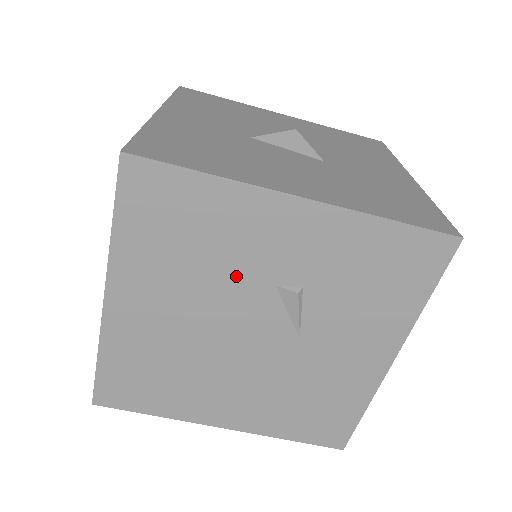
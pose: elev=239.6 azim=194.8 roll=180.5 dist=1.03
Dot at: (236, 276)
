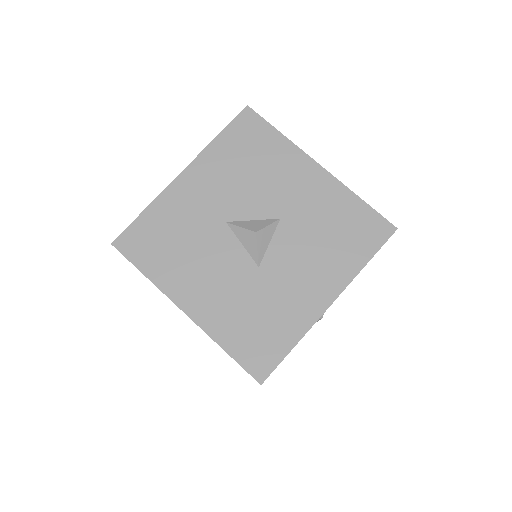
Dot at: occluded
